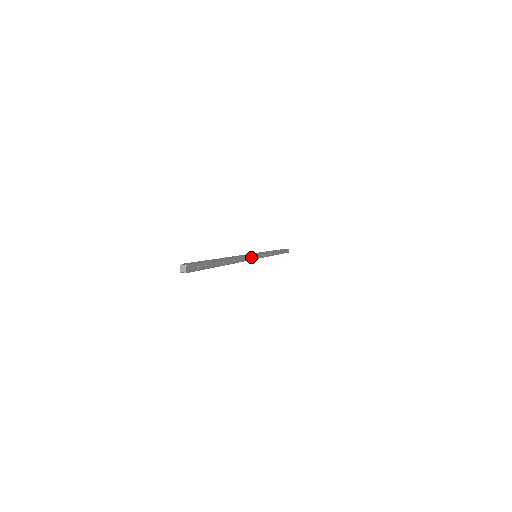
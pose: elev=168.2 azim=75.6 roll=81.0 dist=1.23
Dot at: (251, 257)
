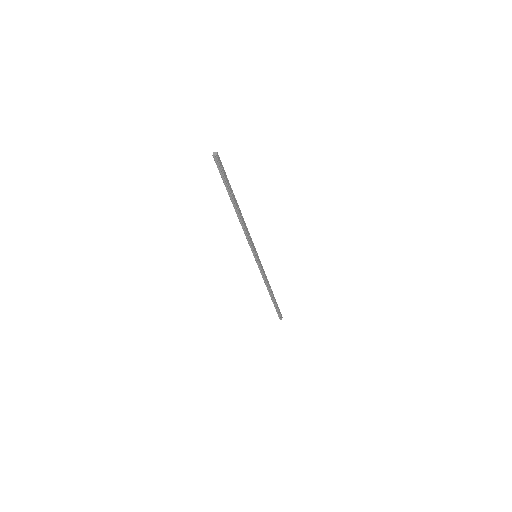
Dot at: (253, 244)
